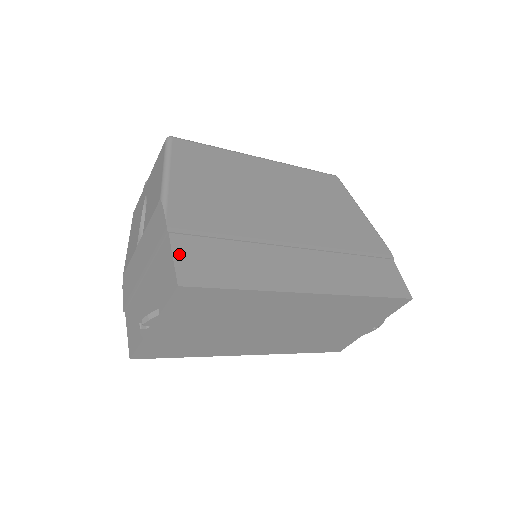
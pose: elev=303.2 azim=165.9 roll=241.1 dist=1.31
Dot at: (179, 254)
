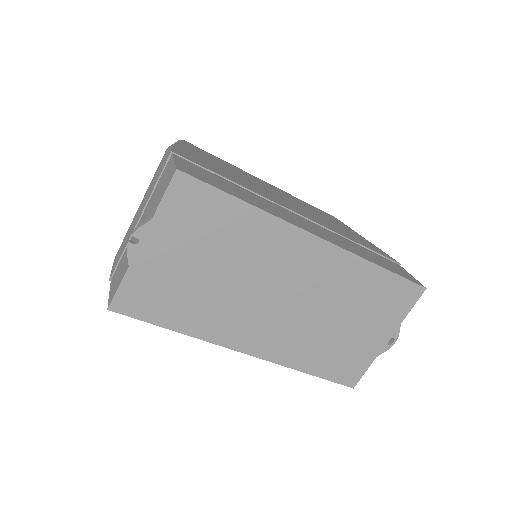
Dot at: (180, 162)
